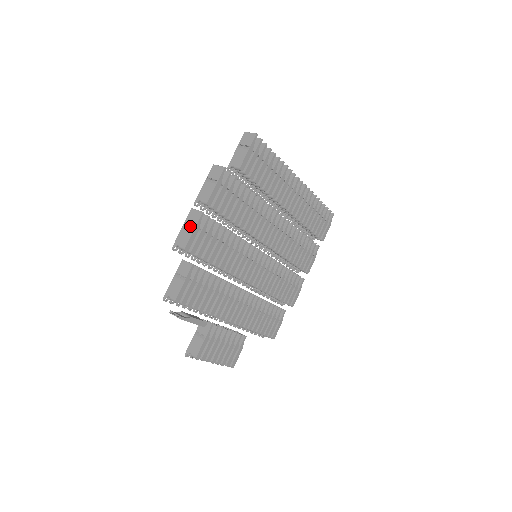
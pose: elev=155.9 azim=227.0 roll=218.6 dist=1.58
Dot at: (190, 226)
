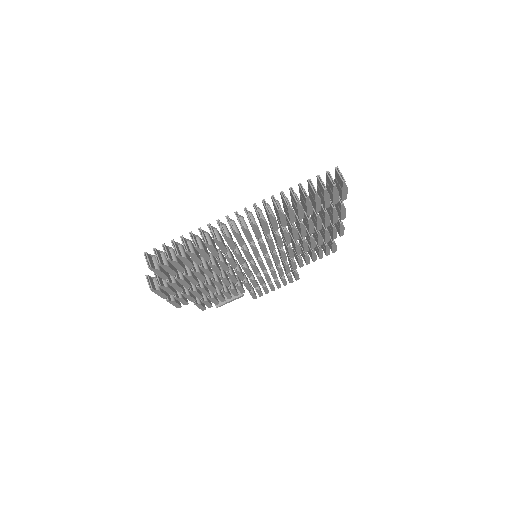
Dot at: occluded
